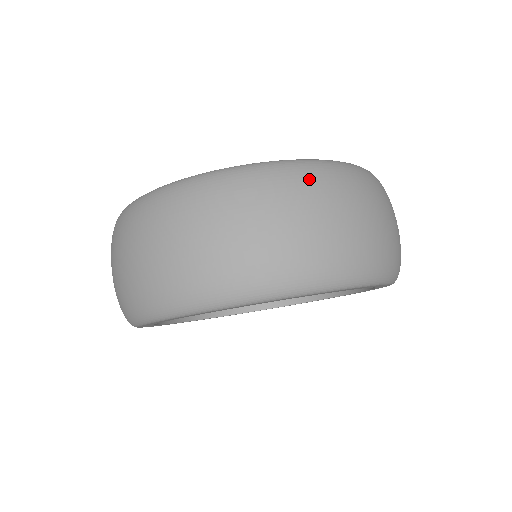
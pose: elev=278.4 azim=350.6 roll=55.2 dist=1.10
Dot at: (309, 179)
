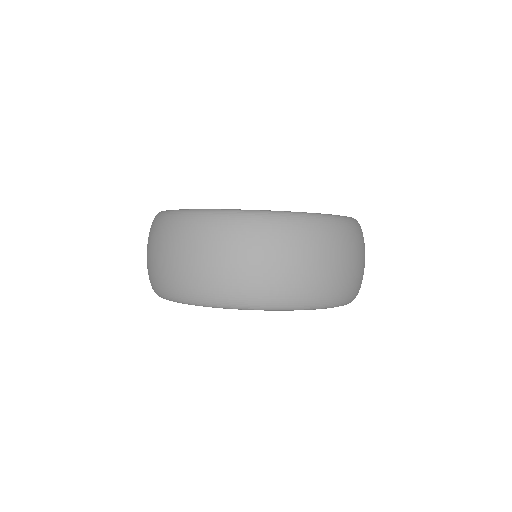
Dot at: (342, 233)
